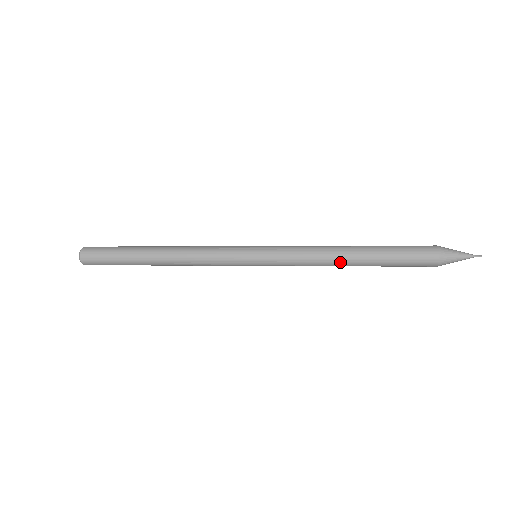
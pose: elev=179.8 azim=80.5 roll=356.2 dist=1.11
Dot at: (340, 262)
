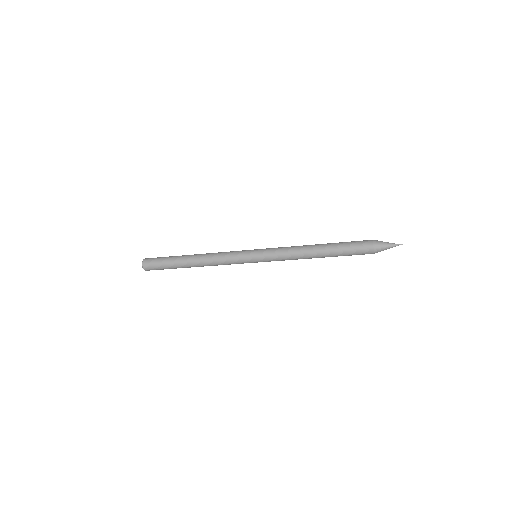
Dot at: (310, 256)
